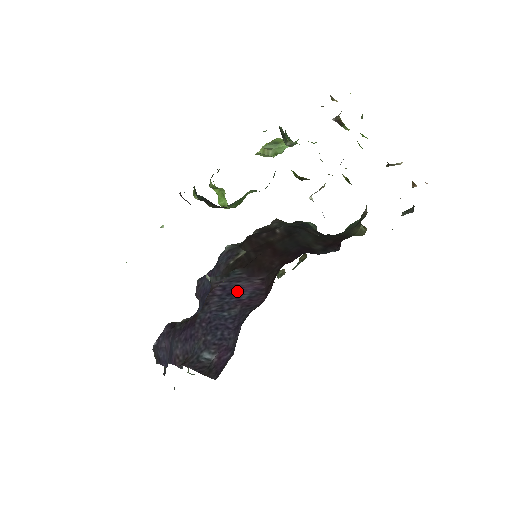
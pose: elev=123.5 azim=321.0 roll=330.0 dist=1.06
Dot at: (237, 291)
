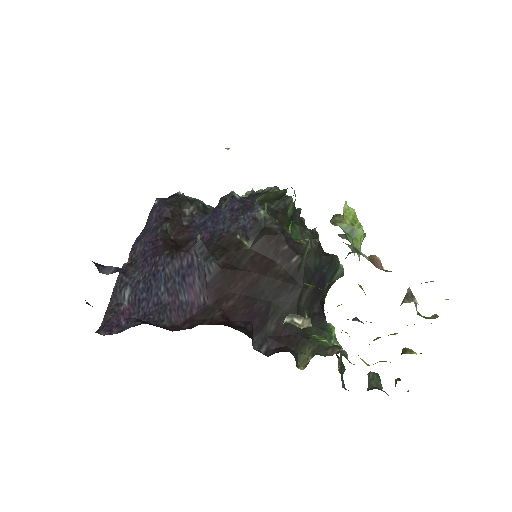
Dot at: (187, 284)
